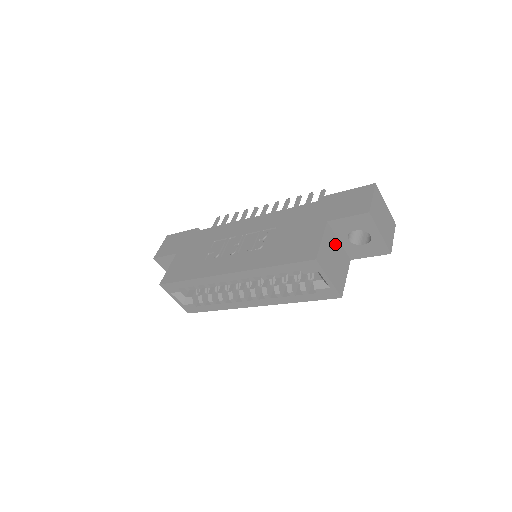
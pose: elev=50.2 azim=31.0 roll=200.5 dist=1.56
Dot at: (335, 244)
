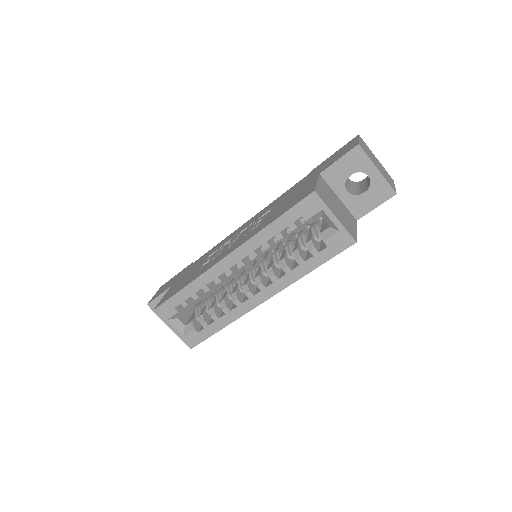
Dot at: (334, 196)
